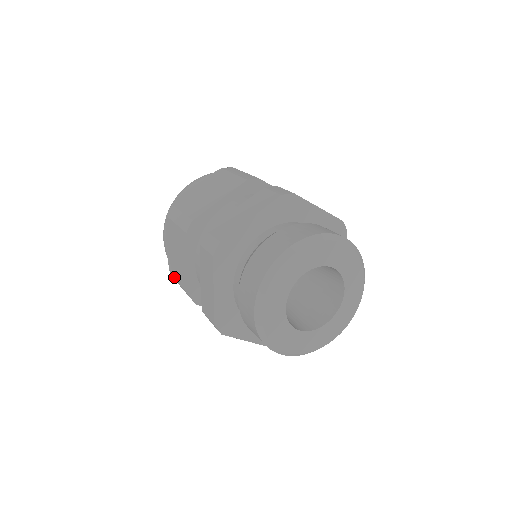
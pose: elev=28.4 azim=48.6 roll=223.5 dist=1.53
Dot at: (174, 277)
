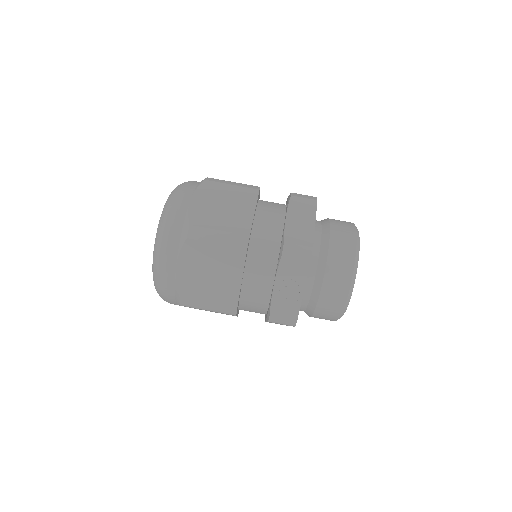
Dot at: (205, 226)
